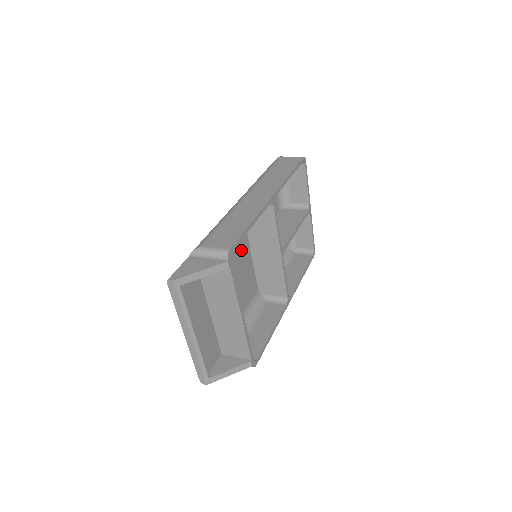
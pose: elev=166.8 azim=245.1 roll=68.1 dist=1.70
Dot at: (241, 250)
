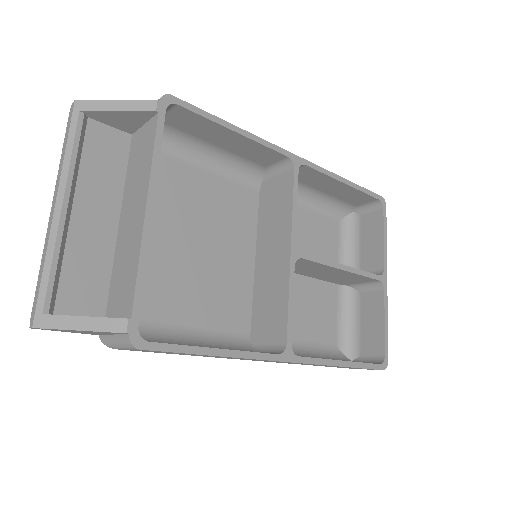
Dot at: (235, 235)
